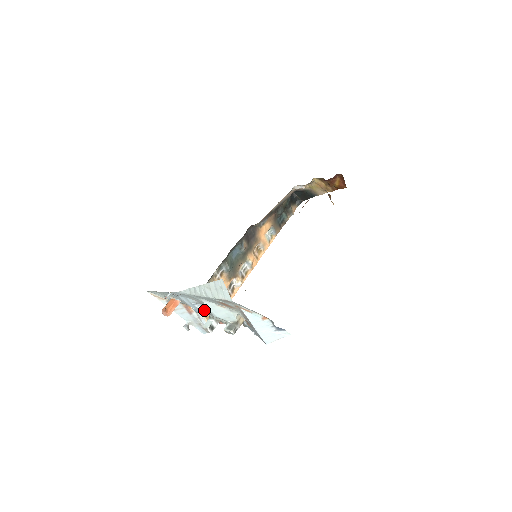
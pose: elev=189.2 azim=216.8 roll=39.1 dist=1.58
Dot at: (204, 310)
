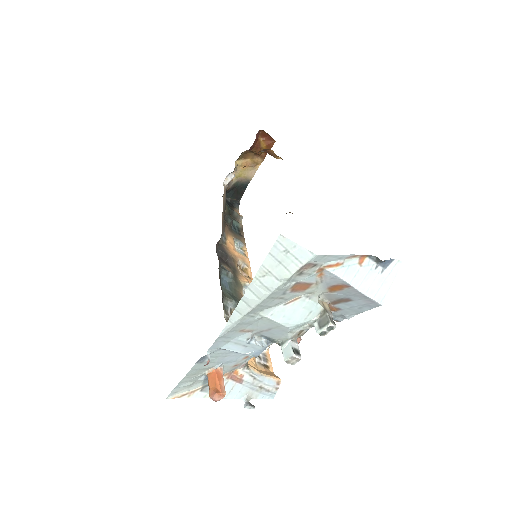
Dot at: (265, 343)
